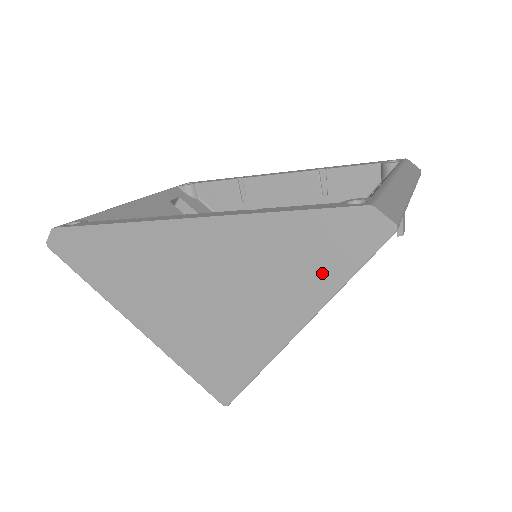
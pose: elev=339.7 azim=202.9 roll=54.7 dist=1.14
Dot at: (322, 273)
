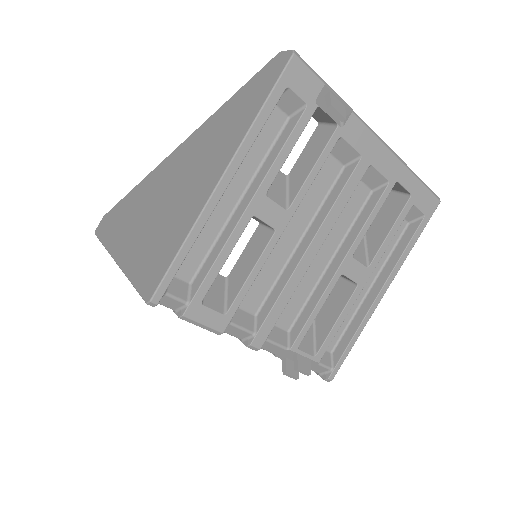
Dot at: (245, 117)
